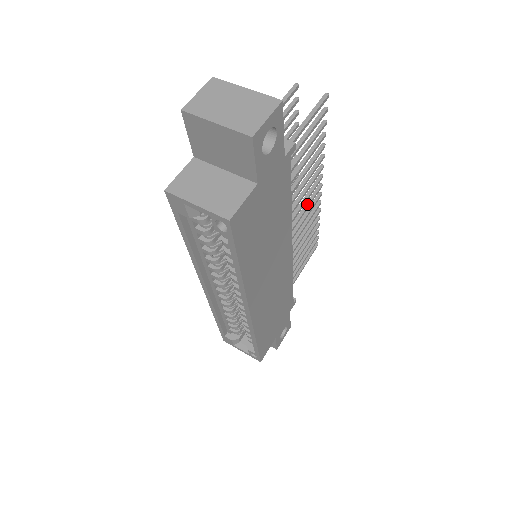
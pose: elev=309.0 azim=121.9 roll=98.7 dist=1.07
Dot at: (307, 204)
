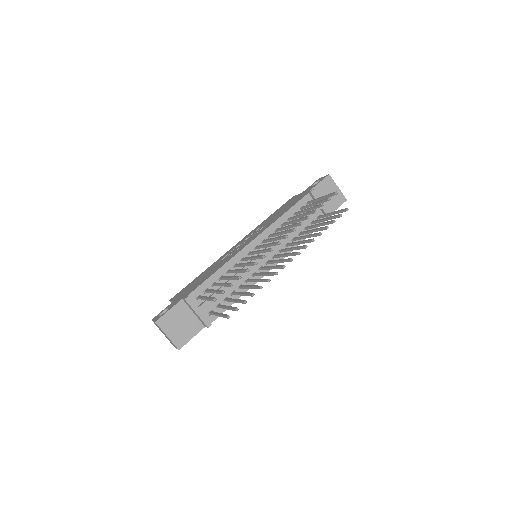
Dot at: (281, 262)
